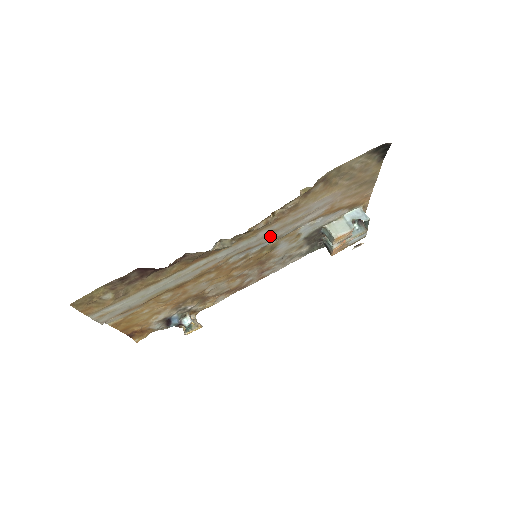
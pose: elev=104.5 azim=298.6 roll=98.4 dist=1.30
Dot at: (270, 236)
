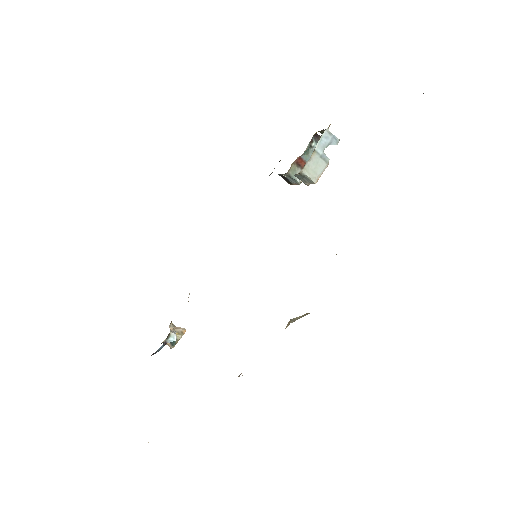
Dot at: occluded
